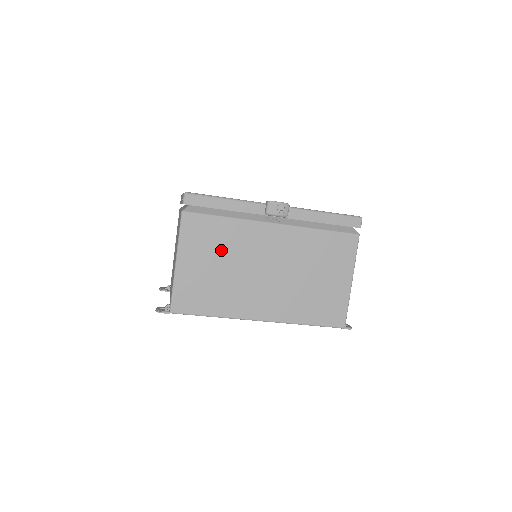
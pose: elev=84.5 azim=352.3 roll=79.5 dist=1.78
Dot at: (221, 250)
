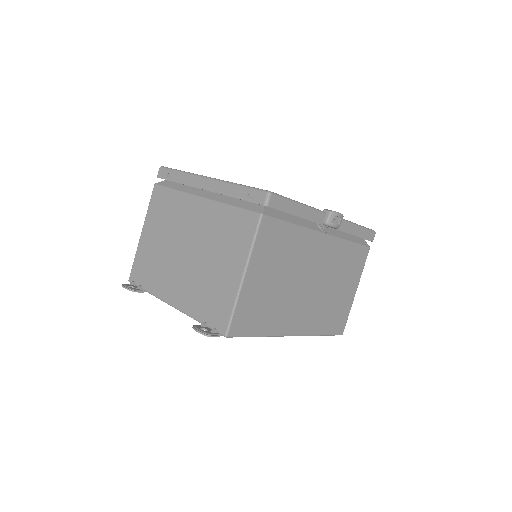
Dot at: (283, 261)
